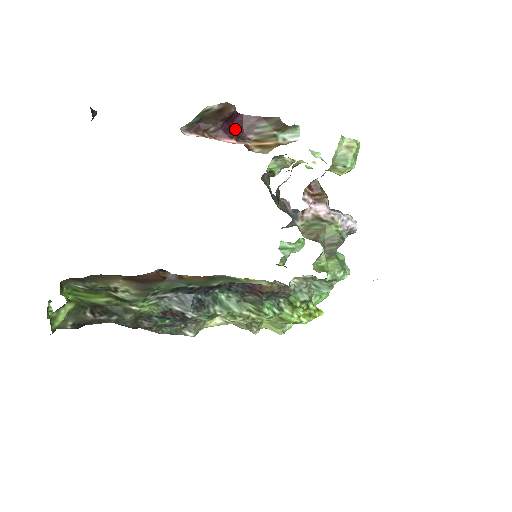
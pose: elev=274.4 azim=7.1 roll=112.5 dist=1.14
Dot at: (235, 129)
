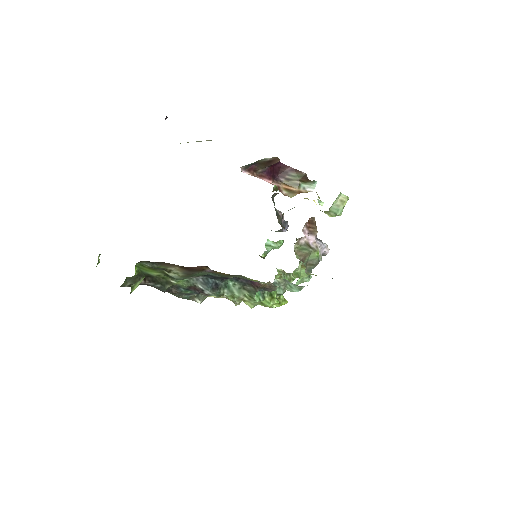
Dot at: (274, 172)
